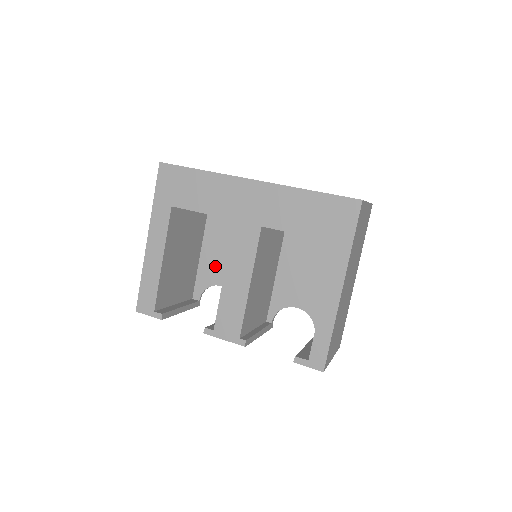
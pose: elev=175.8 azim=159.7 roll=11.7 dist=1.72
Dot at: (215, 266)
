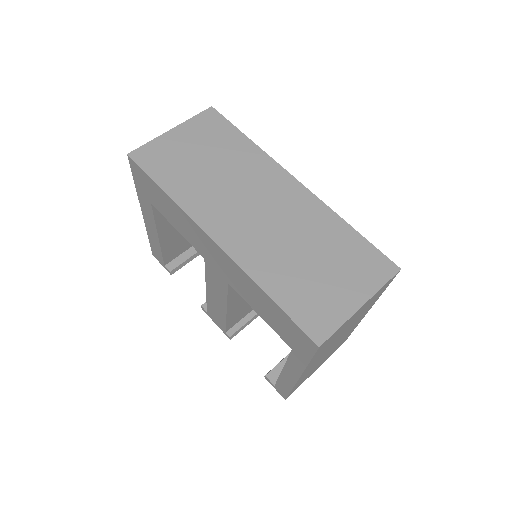
Dot at: occluded
